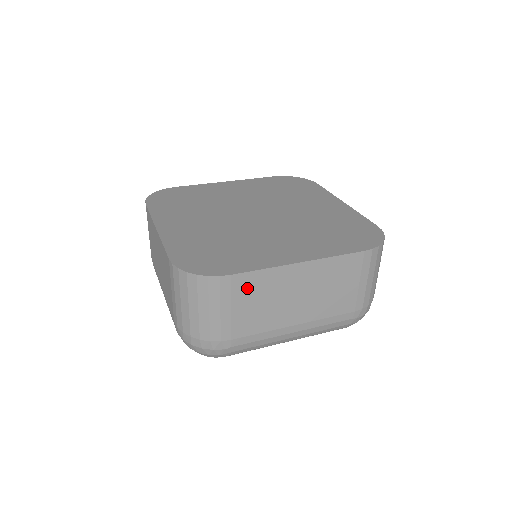
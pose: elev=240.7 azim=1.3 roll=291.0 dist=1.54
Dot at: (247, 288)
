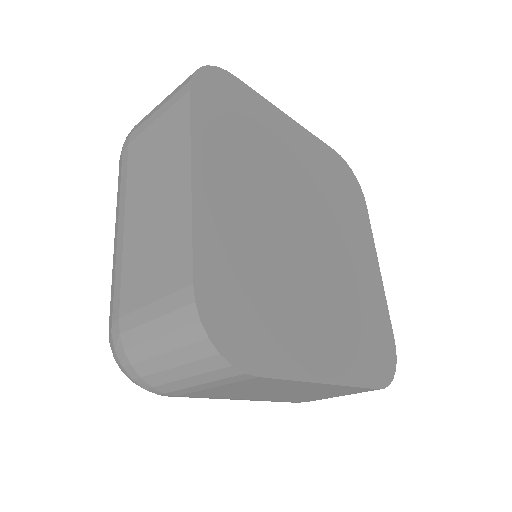
Dot at: (254, 383)
